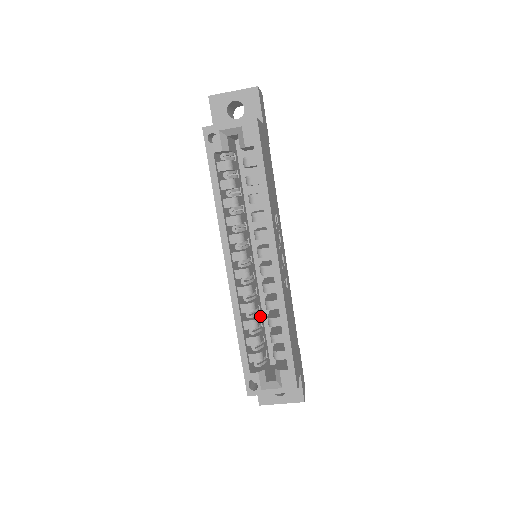
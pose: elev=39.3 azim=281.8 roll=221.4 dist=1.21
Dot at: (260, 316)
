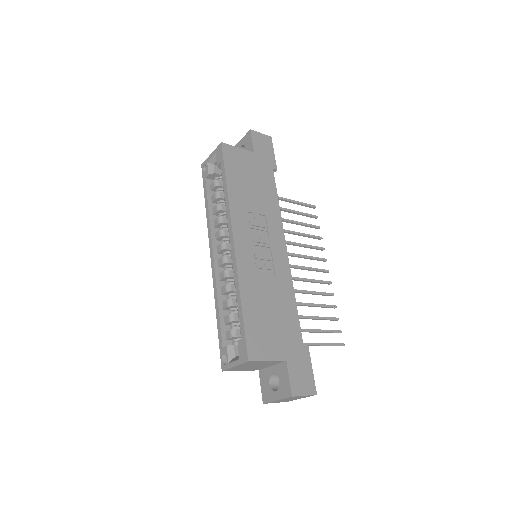
Dot at: occluded
